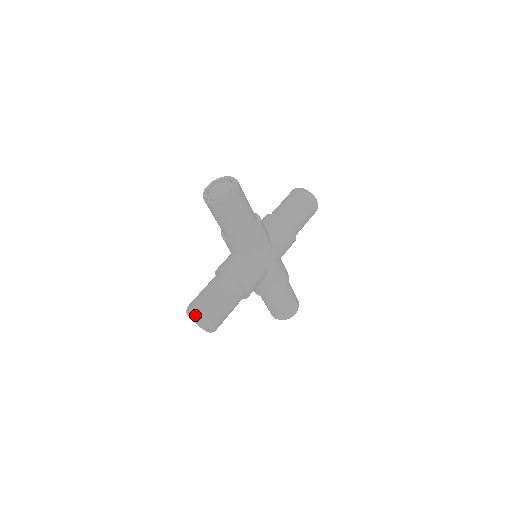
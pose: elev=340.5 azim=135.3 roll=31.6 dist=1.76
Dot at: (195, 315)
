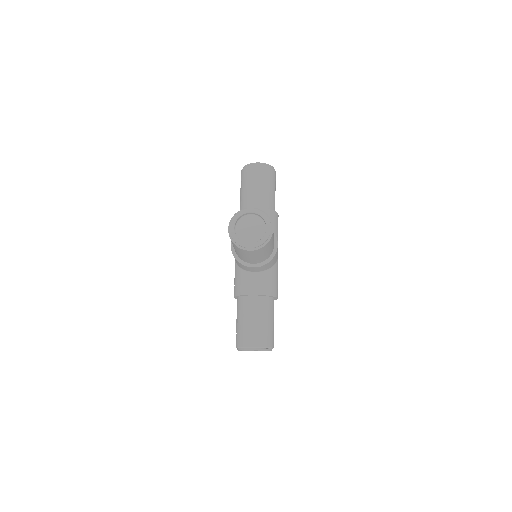
Dot at: occluded
